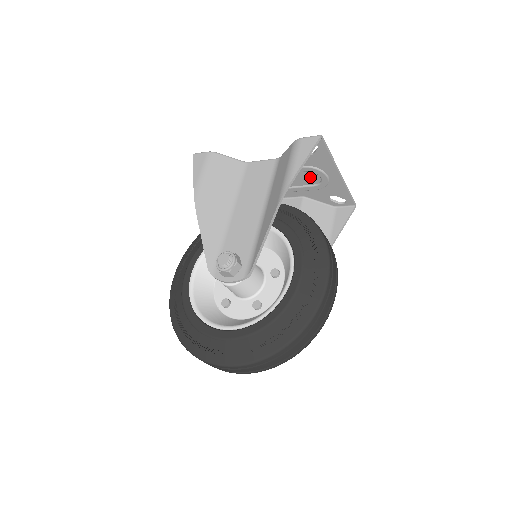
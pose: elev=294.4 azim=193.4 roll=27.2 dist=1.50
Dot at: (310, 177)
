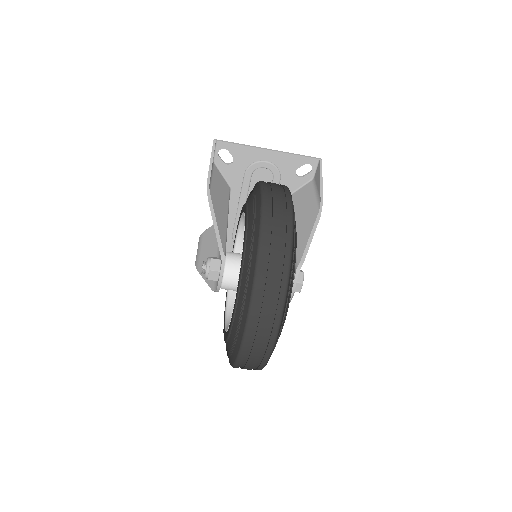
Dot at: (261, 177)
